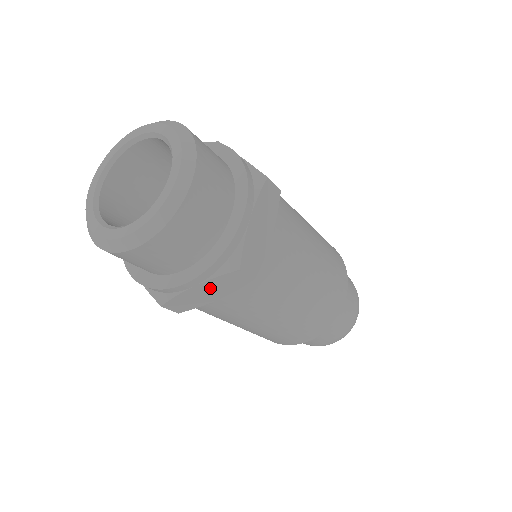
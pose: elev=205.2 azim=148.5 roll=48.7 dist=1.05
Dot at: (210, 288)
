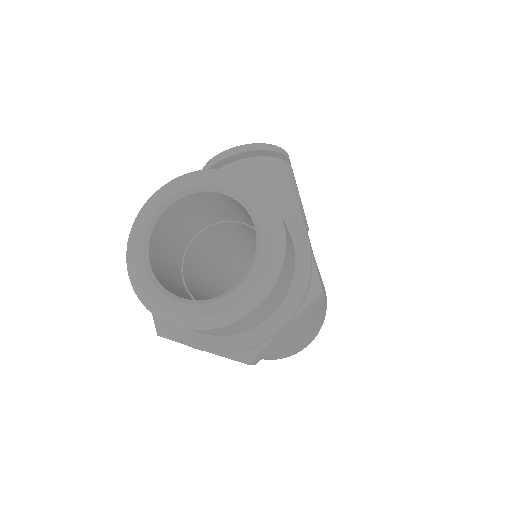
Dot at: occluded
